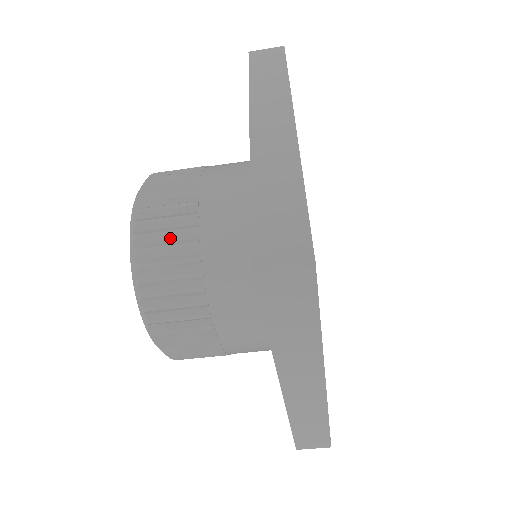
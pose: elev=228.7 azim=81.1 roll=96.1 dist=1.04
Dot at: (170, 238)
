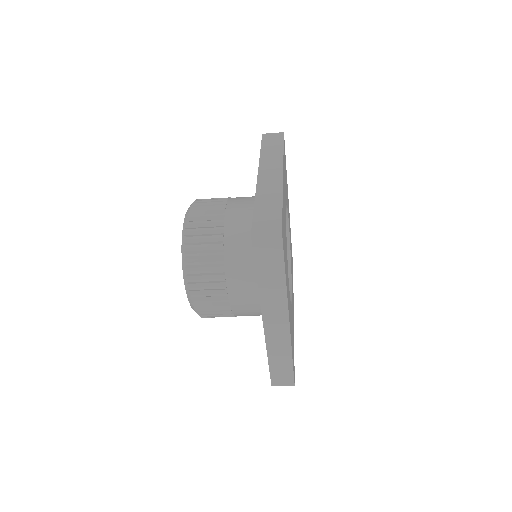
Dot at: (206, 232)
